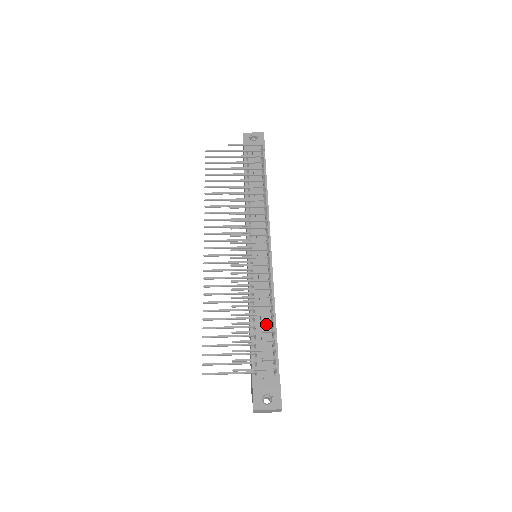
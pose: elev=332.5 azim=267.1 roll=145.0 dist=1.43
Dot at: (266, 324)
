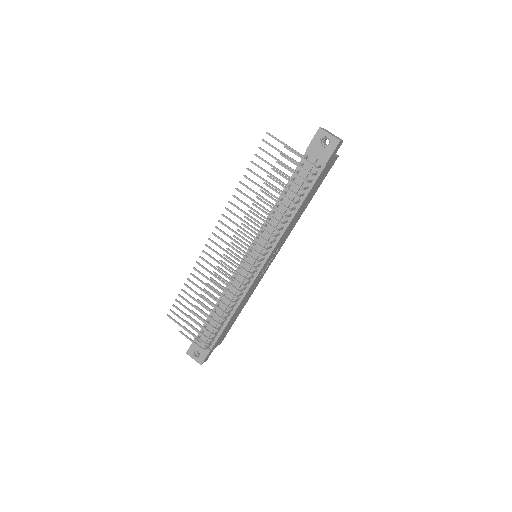
Dot at: (224, 314)
